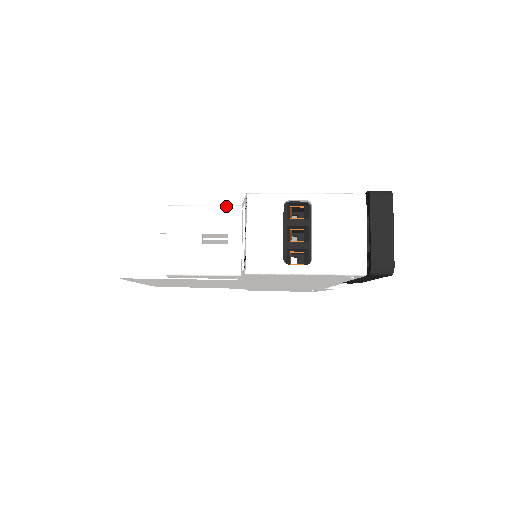
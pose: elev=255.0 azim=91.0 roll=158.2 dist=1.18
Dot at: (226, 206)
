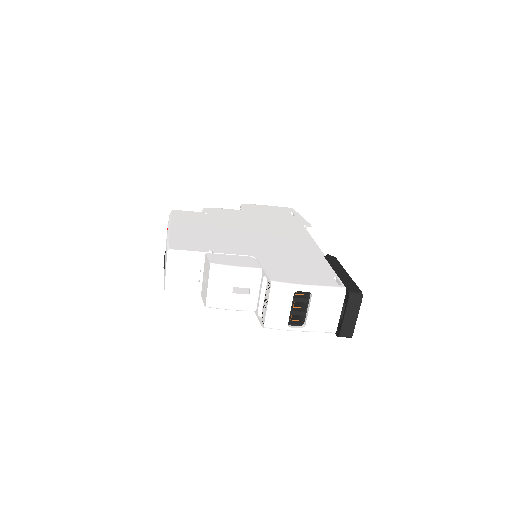
Dot at: (251, 270)
